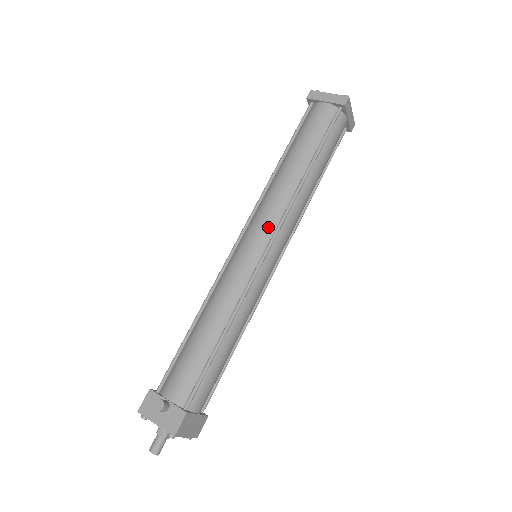
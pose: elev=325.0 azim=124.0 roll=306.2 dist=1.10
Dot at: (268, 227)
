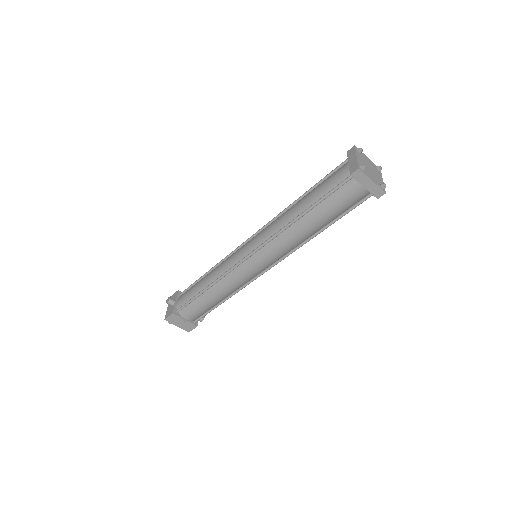
Dot at: (258, 242)
